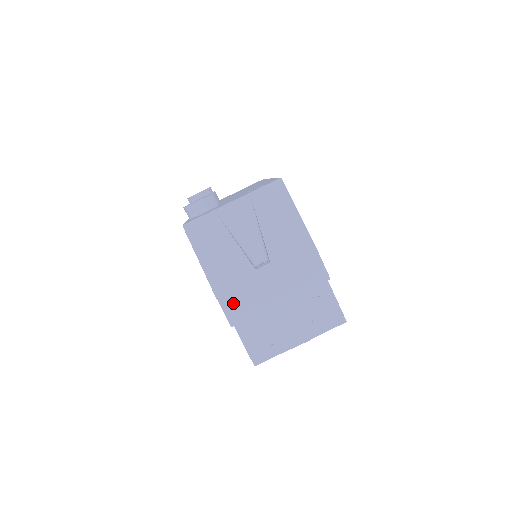
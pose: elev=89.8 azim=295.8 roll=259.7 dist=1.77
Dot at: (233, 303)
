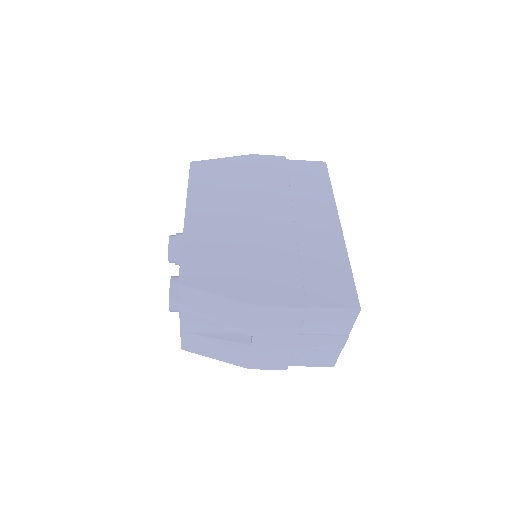
Dot at: (268, 364)
